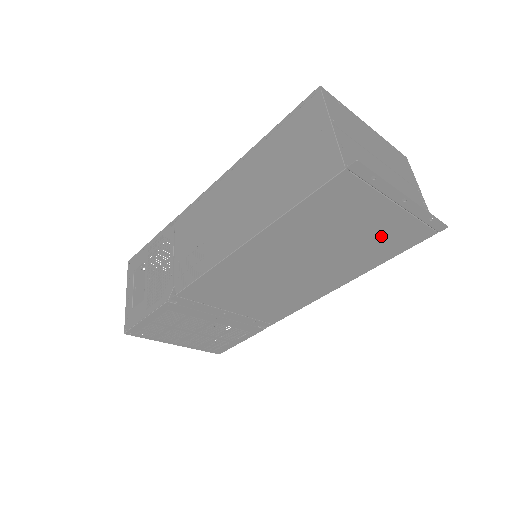
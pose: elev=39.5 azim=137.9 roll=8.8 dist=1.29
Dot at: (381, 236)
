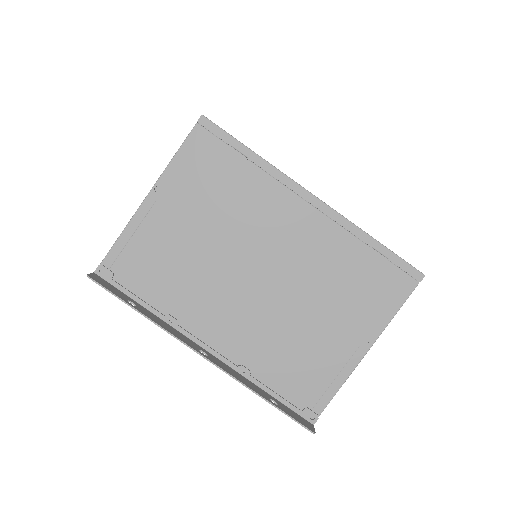
Dot at: occluded
